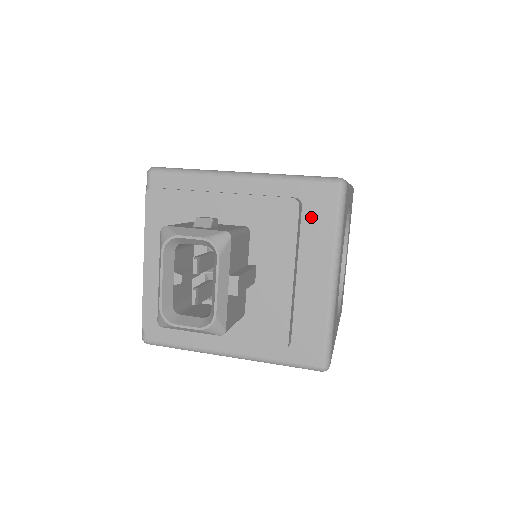
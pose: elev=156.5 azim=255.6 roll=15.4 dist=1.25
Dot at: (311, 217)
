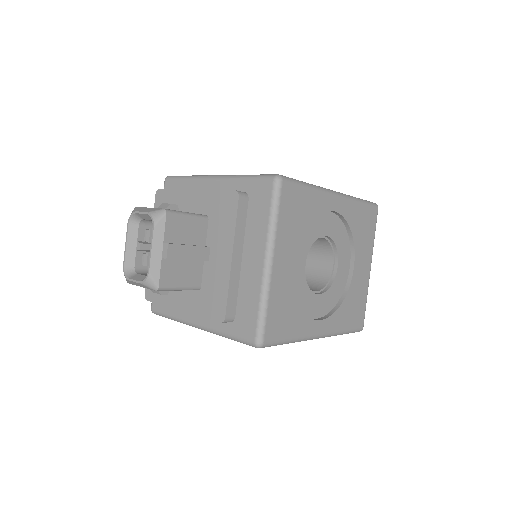
Dot at: (254, 208)
